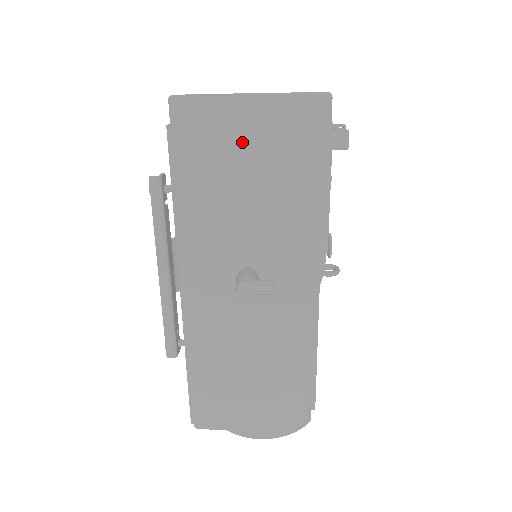
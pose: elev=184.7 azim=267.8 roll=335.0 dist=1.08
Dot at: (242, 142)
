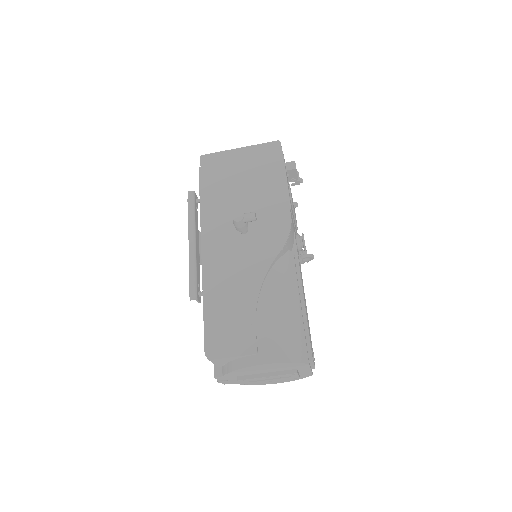
Dot at: (237, 167)
